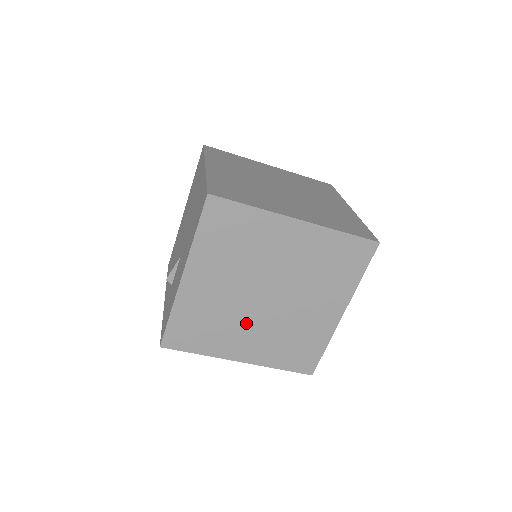
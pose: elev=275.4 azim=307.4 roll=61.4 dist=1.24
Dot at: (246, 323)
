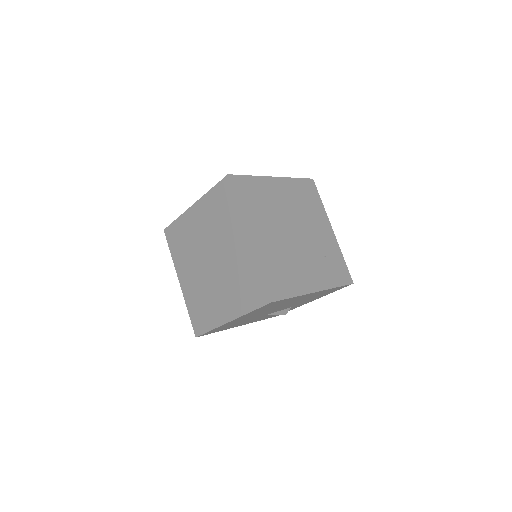
Dot at: (274, 227)
